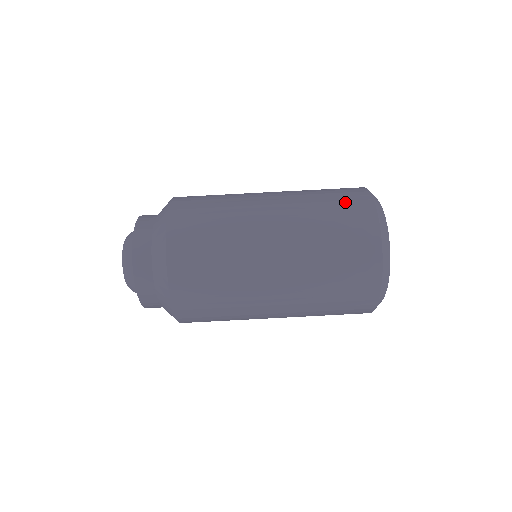
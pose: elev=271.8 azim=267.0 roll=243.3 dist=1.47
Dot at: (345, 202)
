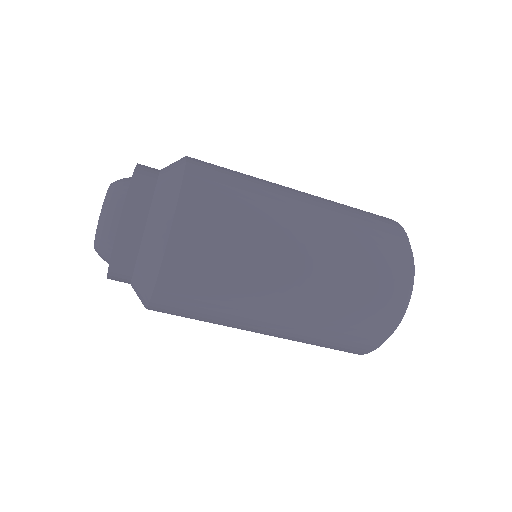
Dot at: (381, 278)
